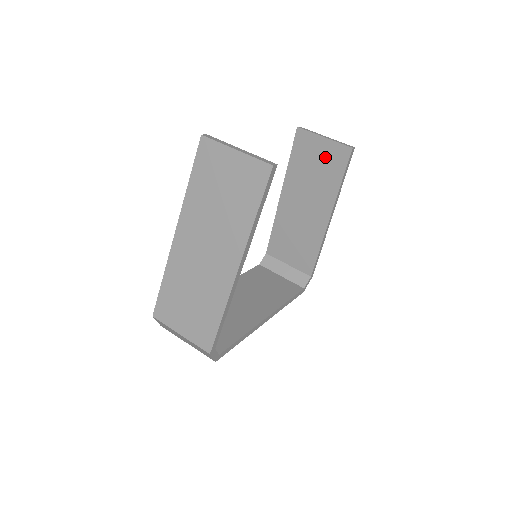
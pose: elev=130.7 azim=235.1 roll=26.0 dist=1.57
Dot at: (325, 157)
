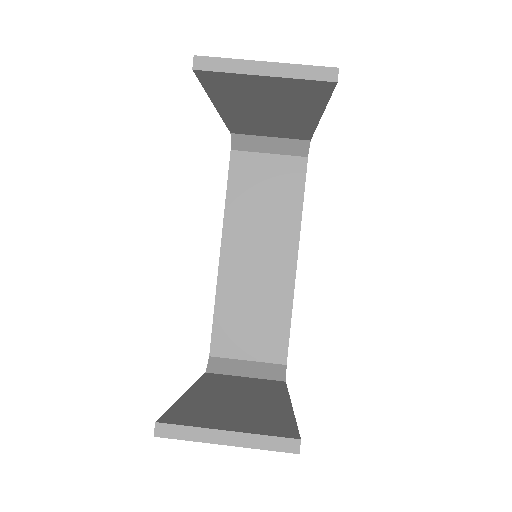
Dot at: (280, 89)
